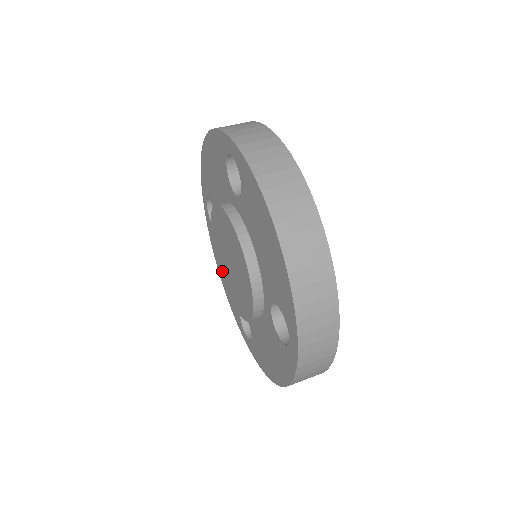
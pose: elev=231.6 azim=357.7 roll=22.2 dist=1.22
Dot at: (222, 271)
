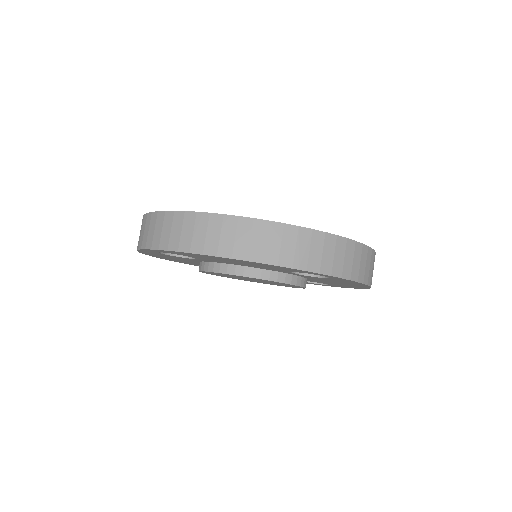
Dot at: occluded
